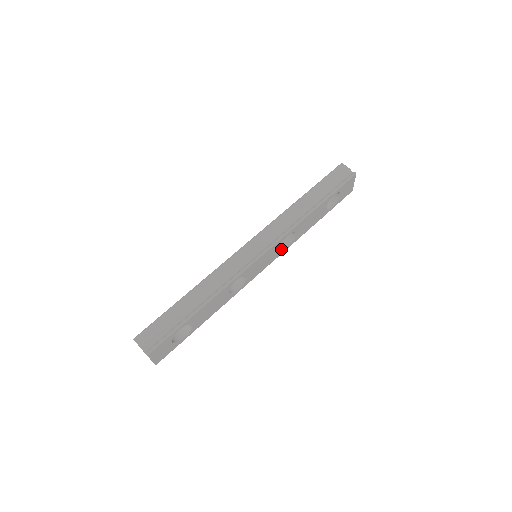
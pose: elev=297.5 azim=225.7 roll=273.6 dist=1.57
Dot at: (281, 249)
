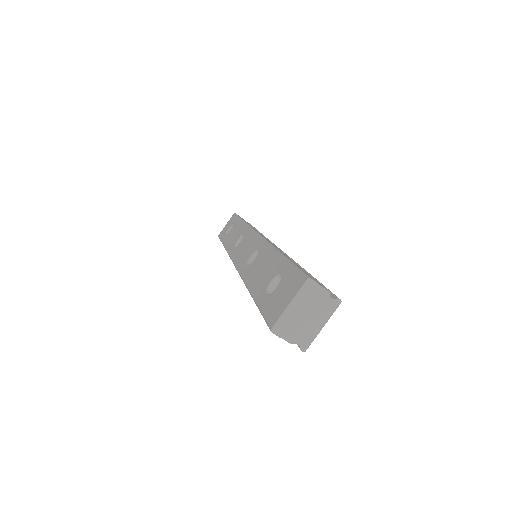
Dot at: occluded
